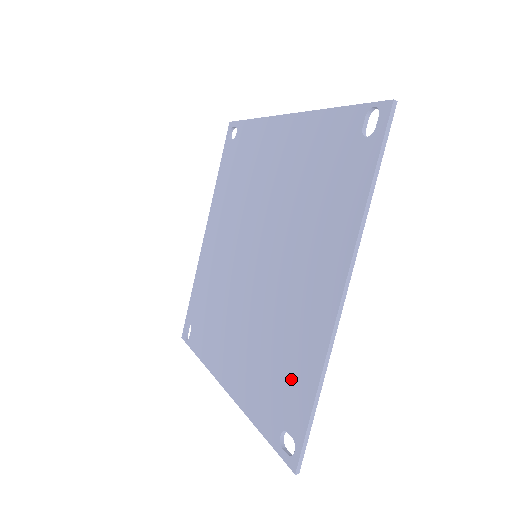
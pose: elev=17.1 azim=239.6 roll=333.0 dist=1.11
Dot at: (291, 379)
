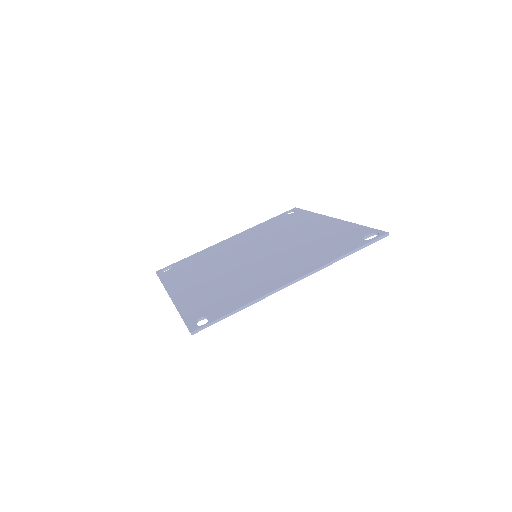
Dot at: (342, 235)
